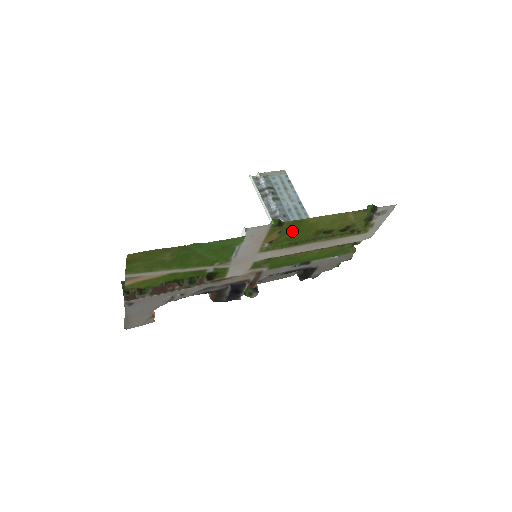
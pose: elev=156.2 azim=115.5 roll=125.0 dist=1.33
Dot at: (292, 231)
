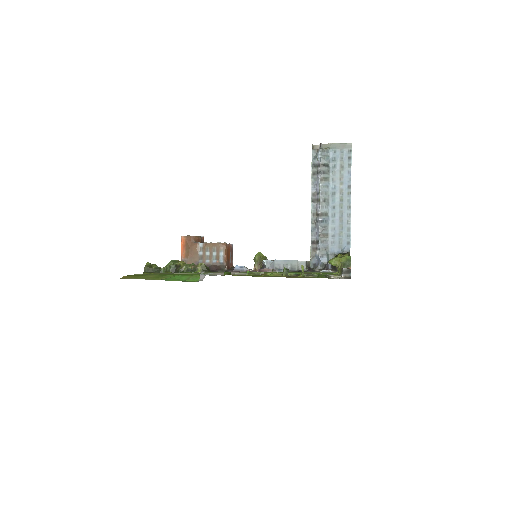
Dot at: (249, 275)
